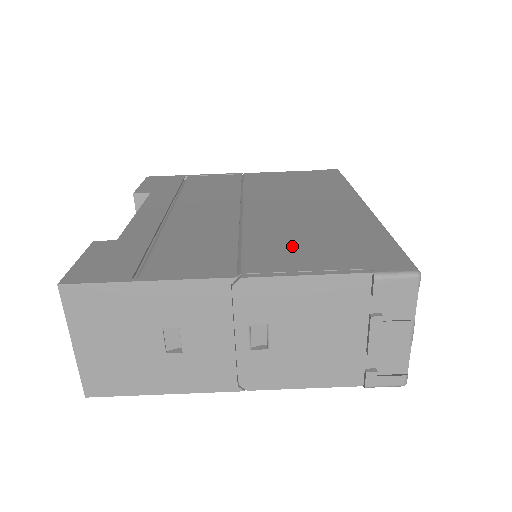
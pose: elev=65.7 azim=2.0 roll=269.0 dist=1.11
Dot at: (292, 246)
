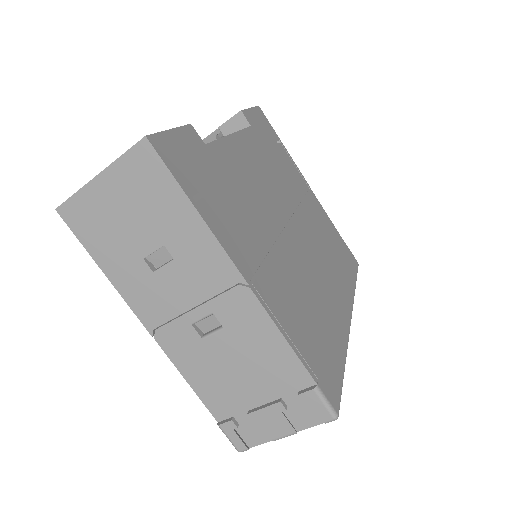
Dot at: (294, 300)
